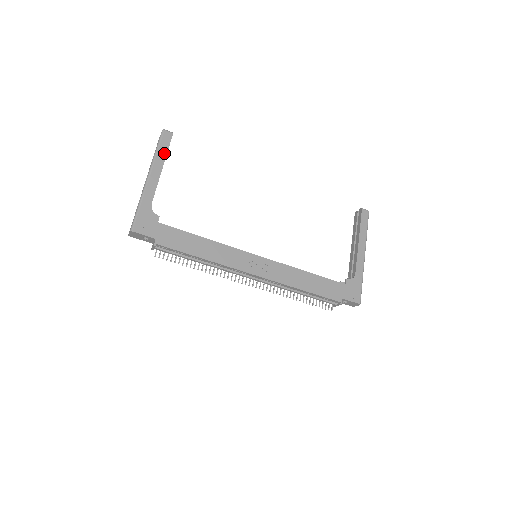
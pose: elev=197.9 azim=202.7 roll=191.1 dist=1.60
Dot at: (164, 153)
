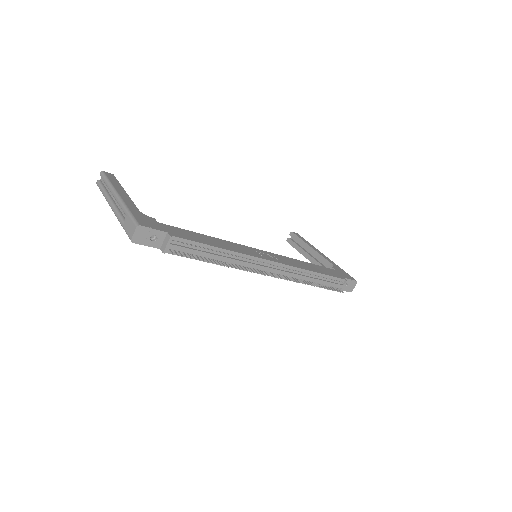
Dot at: (117, 183)
